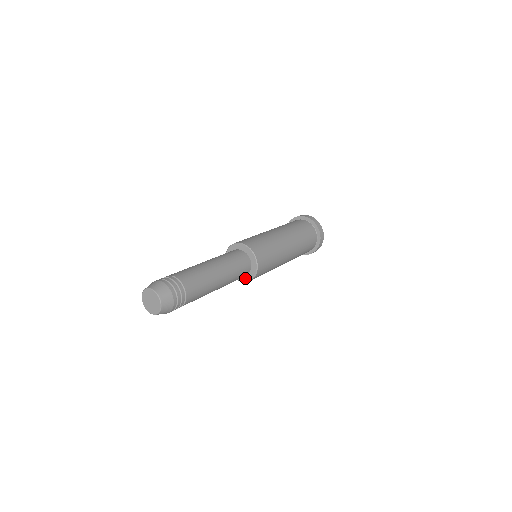
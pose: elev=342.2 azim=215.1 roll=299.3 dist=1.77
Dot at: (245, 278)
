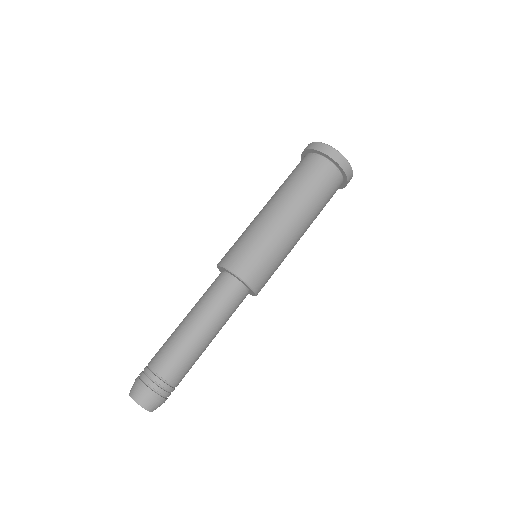
Dot at: occluded
